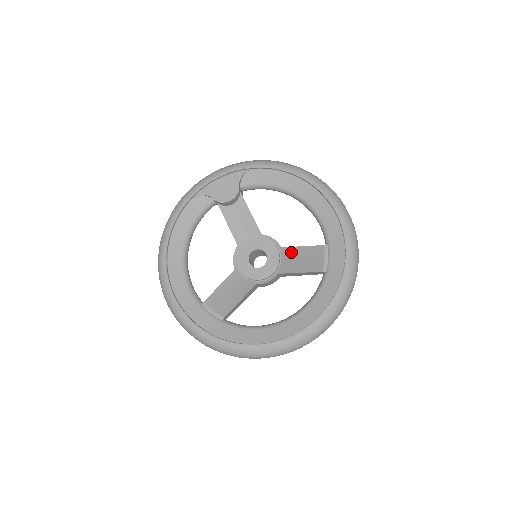
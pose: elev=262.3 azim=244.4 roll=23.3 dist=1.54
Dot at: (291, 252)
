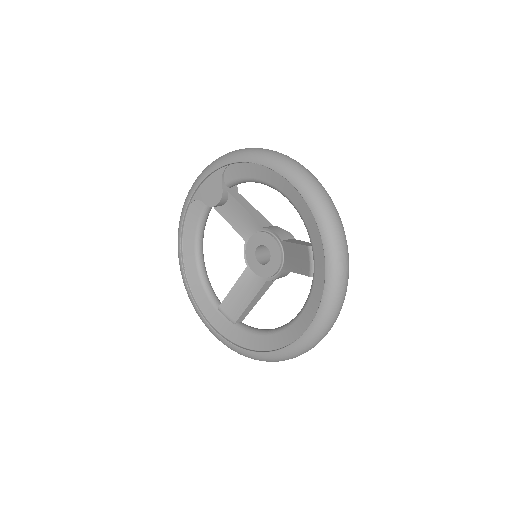
Dot at: (288, 248)
